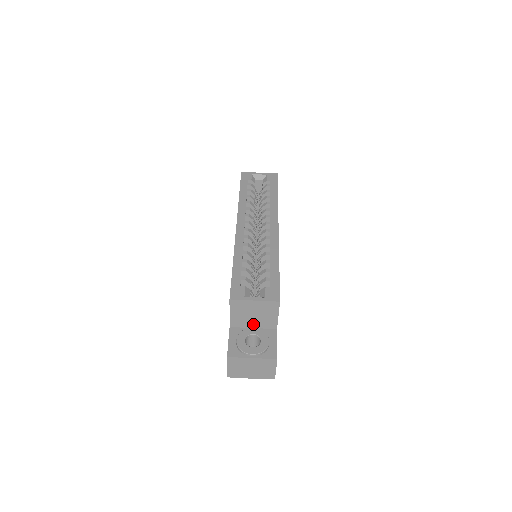
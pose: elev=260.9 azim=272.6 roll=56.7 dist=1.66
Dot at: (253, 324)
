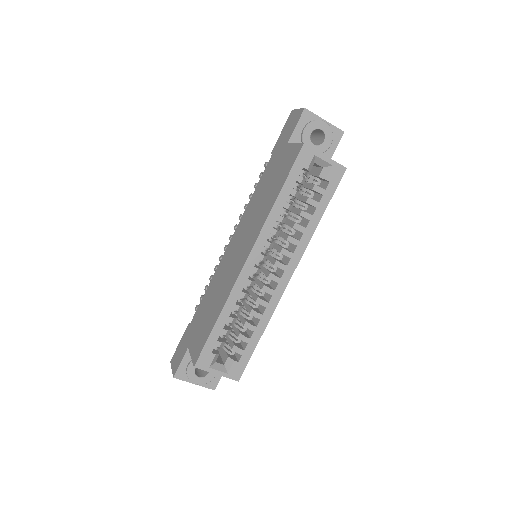
Dot at: occluded
